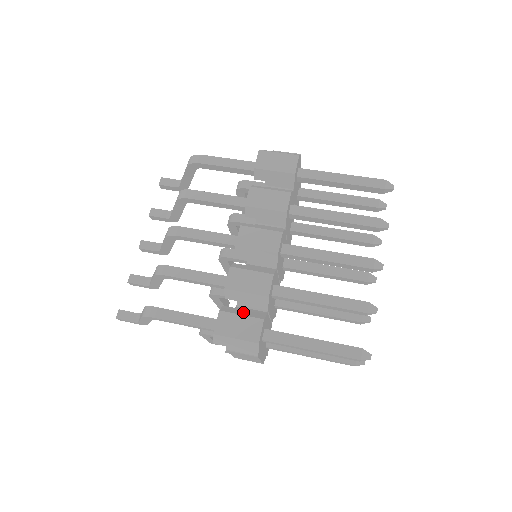
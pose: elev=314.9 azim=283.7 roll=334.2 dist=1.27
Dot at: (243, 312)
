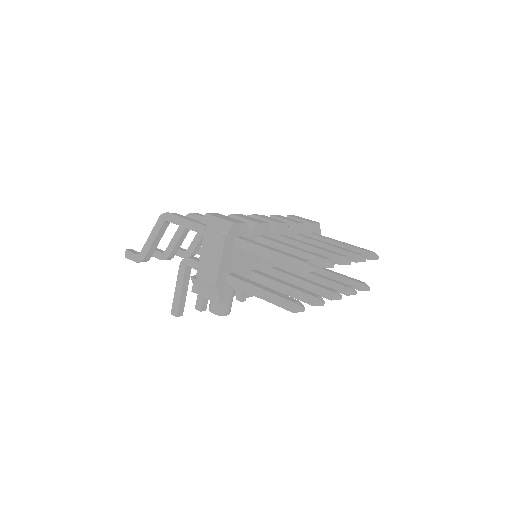
Dot at: occluded
